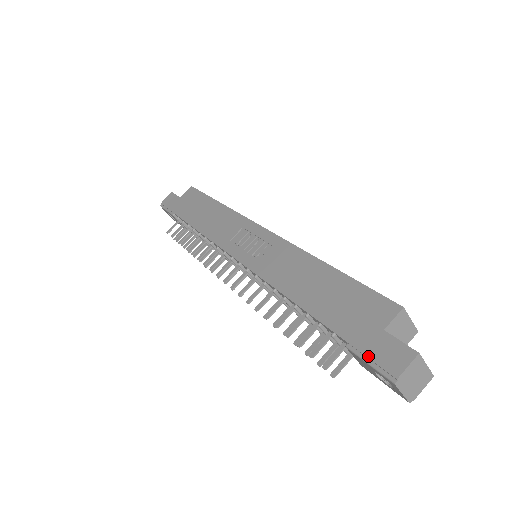
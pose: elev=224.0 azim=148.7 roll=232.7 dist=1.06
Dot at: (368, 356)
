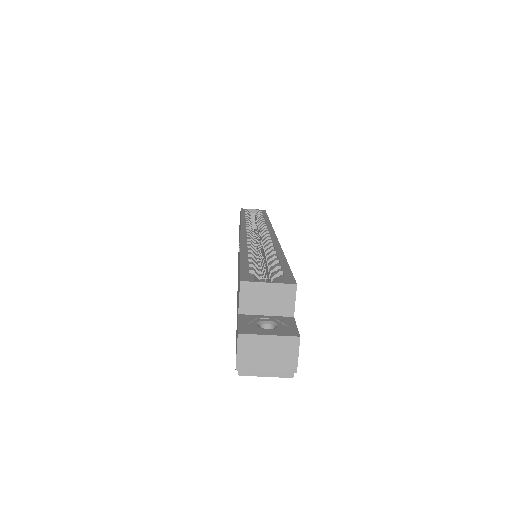
Dot at: occluded
